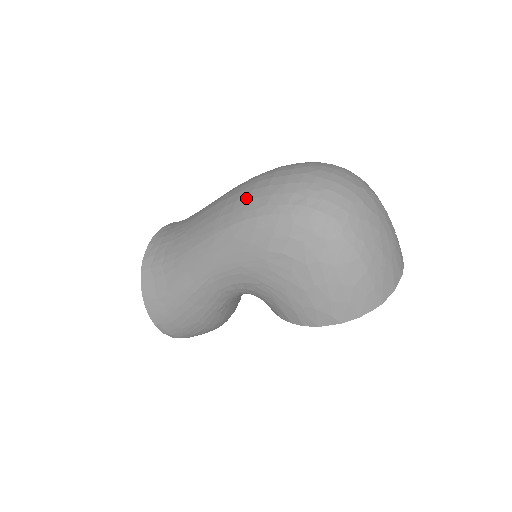
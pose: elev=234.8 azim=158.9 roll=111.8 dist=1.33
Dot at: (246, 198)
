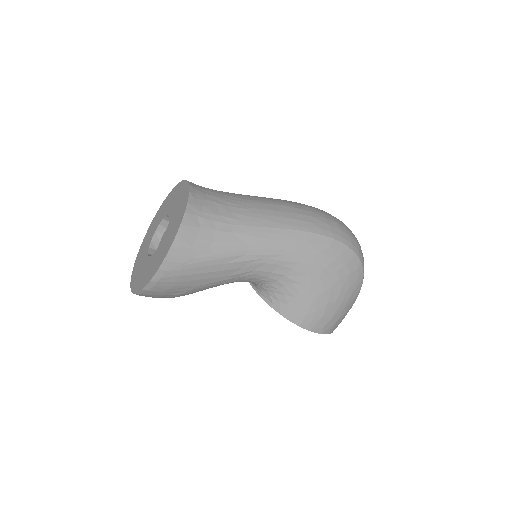
Dot at: (322, 220)
